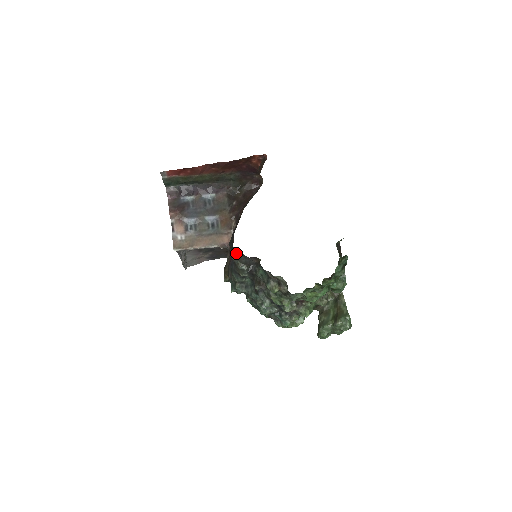
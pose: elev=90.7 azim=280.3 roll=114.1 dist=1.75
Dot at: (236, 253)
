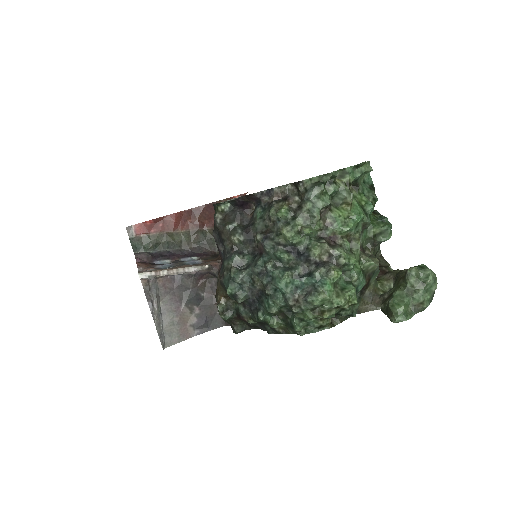
Dot at: (220, 213)
